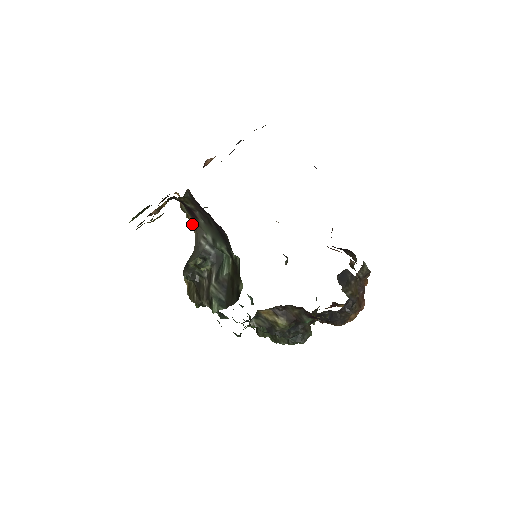
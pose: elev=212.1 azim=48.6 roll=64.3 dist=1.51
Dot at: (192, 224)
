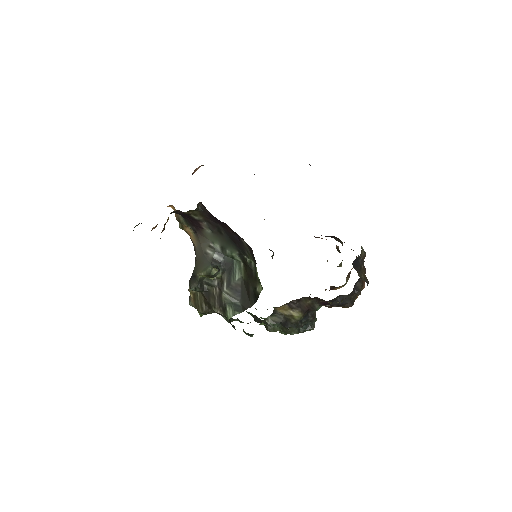
Dot at: occluded
